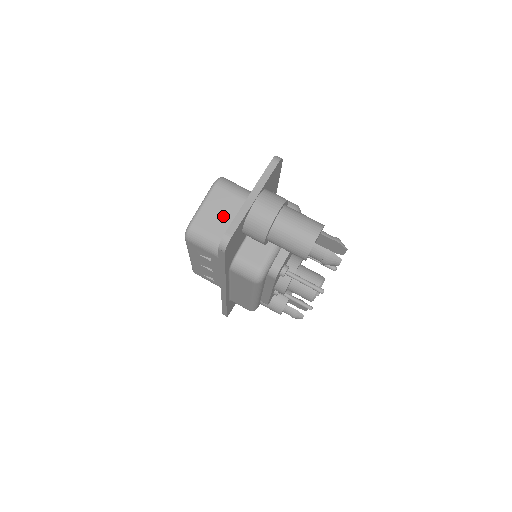
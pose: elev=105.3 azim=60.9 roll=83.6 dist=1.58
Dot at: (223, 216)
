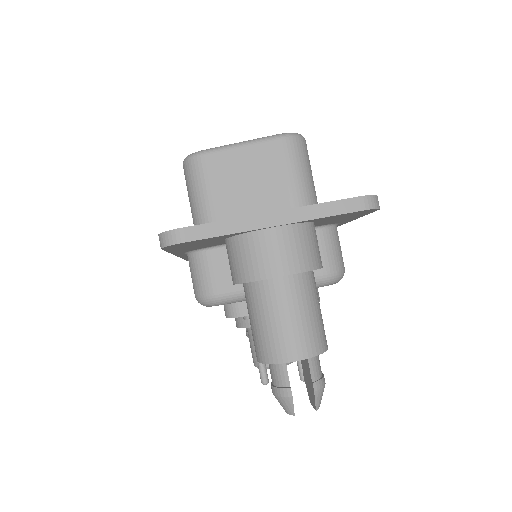
Dot at: (246, 186)
